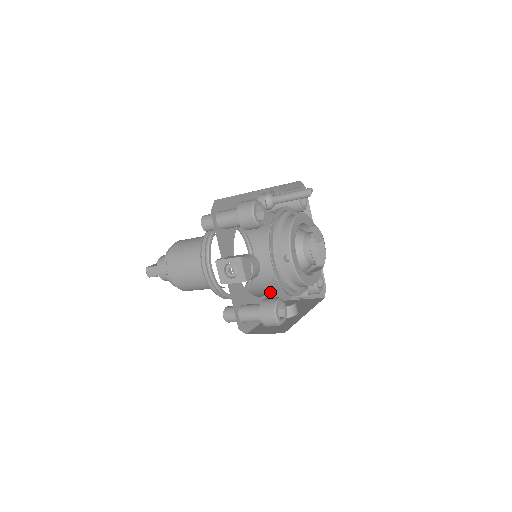
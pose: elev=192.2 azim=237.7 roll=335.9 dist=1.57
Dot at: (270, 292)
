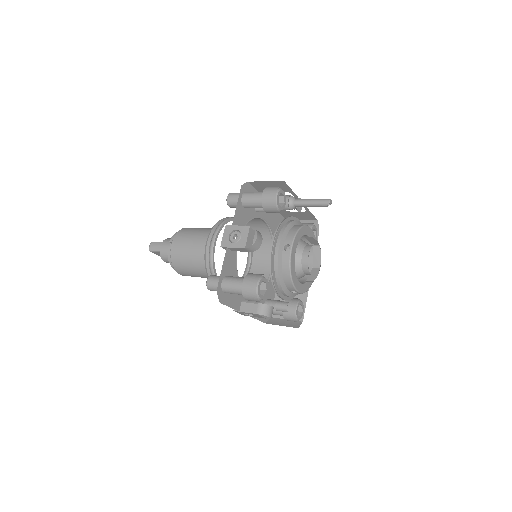
Dot at: occluded
